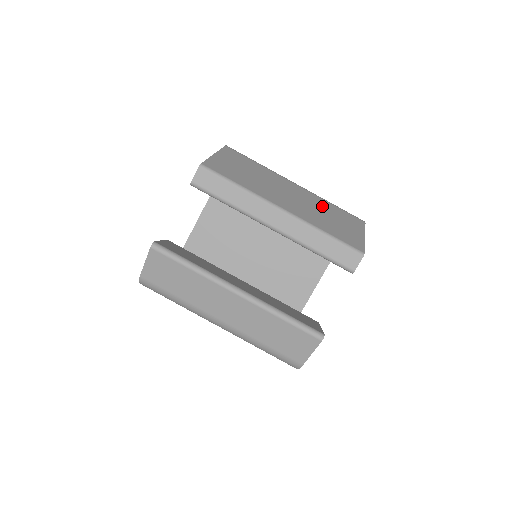
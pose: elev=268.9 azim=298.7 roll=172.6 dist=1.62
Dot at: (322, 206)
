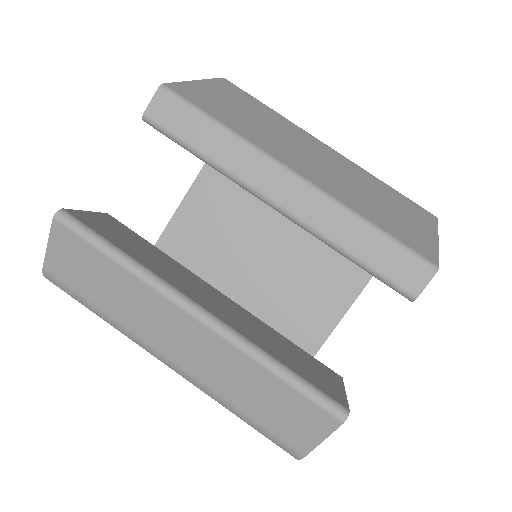
Dot at: (368, 183)
